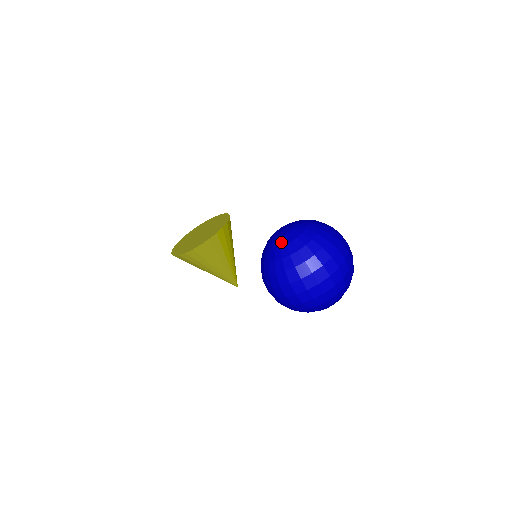
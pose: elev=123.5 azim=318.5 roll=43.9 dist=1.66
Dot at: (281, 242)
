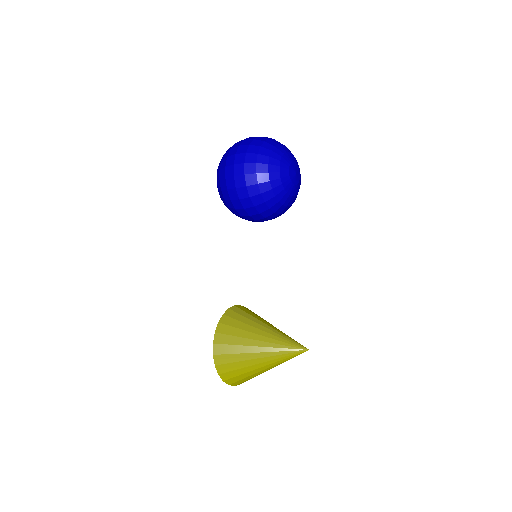
Dot at: occluded
